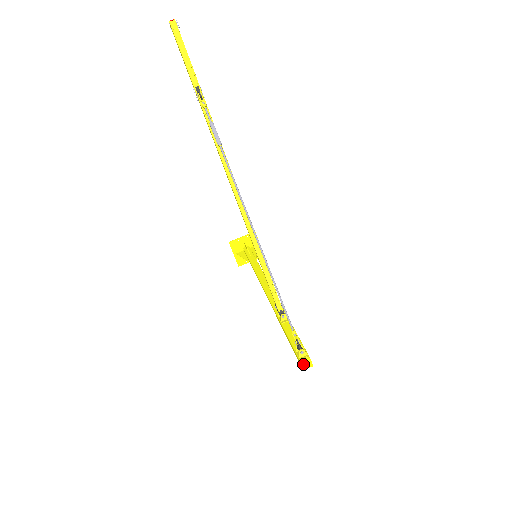
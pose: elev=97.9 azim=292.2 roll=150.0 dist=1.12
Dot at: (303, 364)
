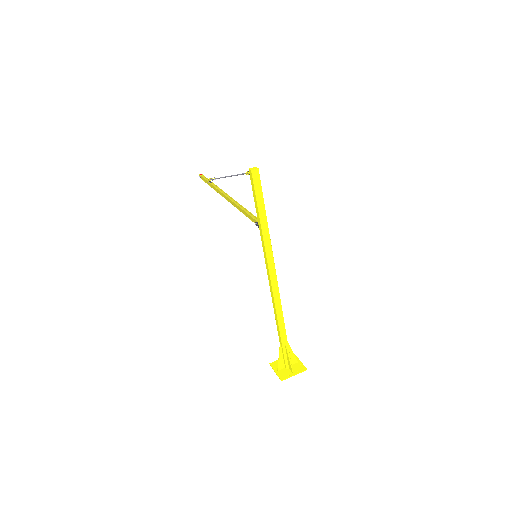
Dot at: (251, 169)
